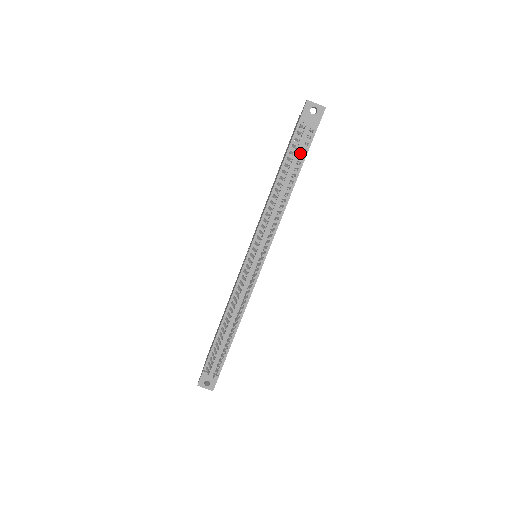
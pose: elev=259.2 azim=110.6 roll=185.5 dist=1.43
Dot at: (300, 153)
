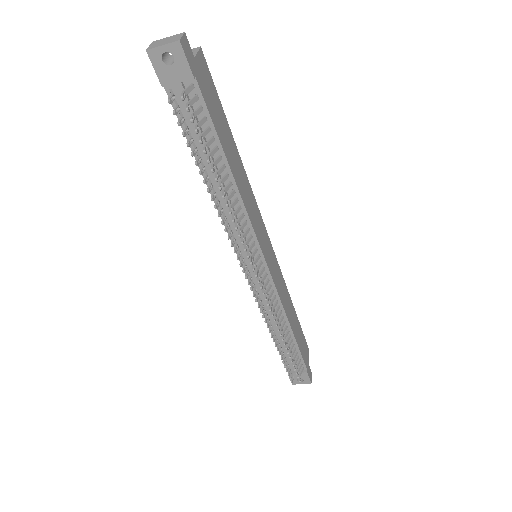
Dot at: (202, 126)
